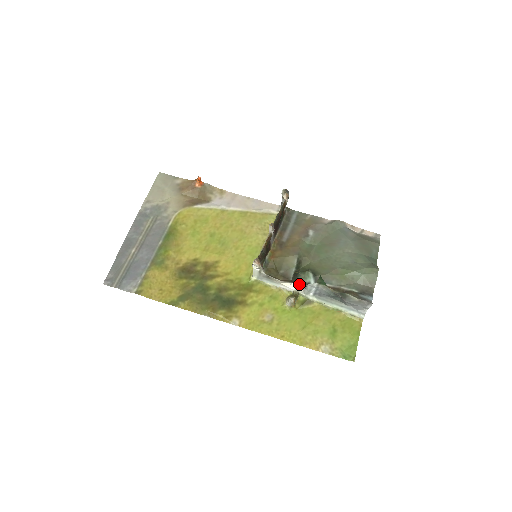
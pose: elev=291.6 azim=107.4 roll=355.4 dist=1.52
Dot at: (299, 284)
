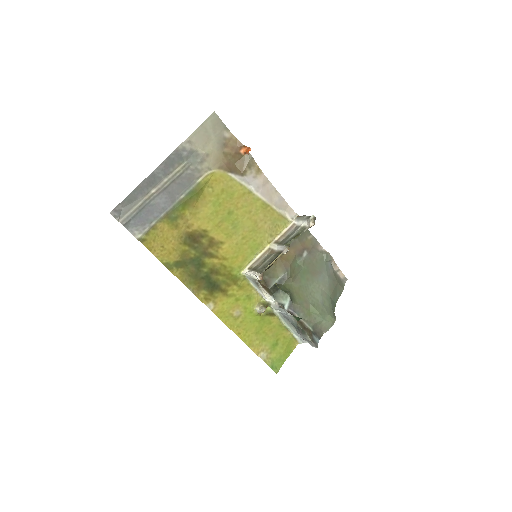
Dot at: (275, 299)
